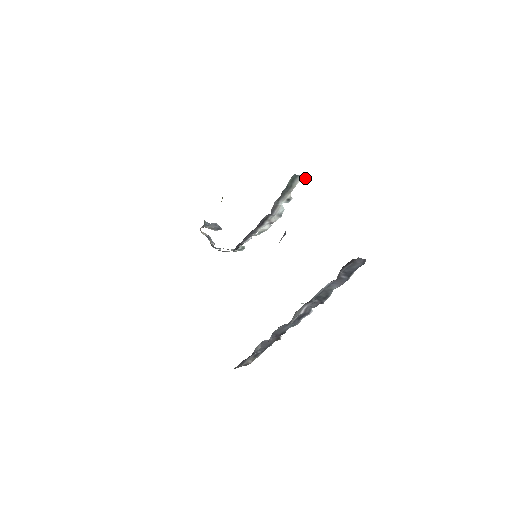
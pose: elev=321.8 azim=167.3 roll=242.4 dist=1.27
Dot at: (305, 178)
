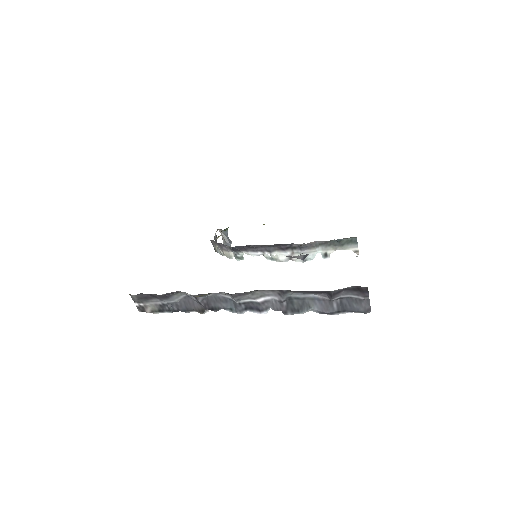
Dot at: (358, 253)
